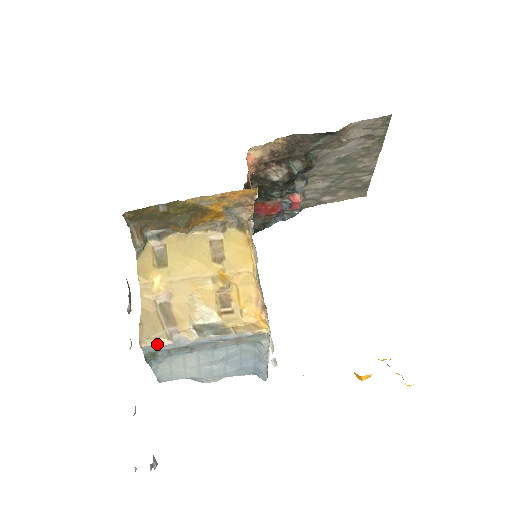
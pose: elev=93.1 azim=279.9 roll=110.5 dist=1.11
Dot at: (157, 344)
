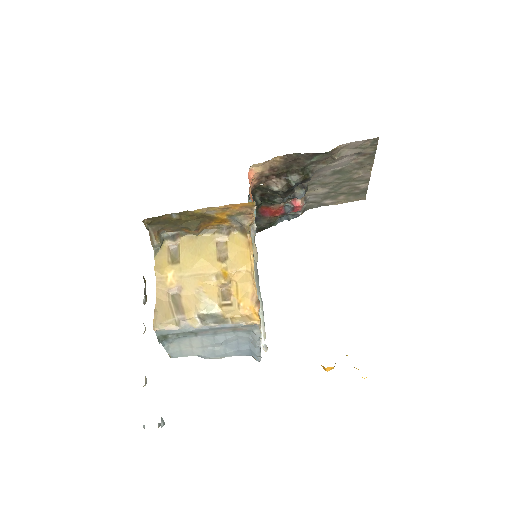
Dot at: (167, 329)
